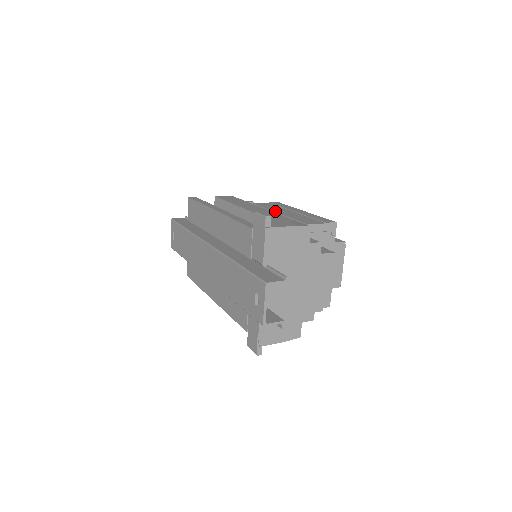
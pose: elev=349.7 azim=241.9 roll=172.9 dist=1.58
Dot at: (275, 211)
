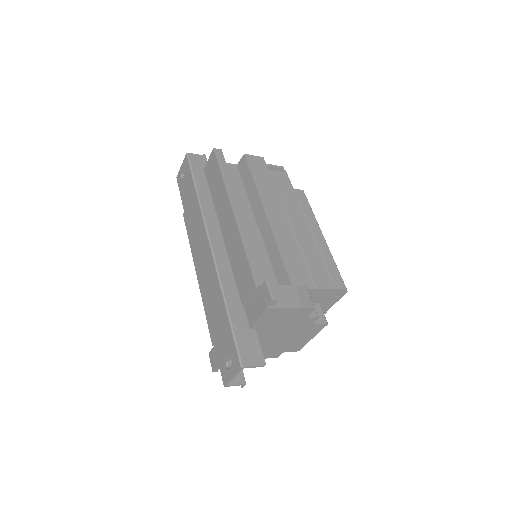
Dot at: (295, 232)
